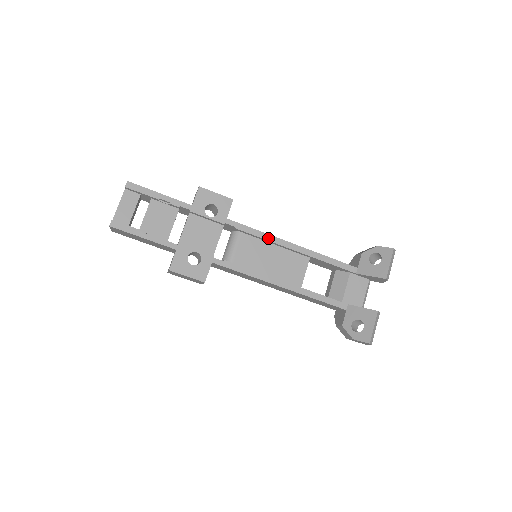
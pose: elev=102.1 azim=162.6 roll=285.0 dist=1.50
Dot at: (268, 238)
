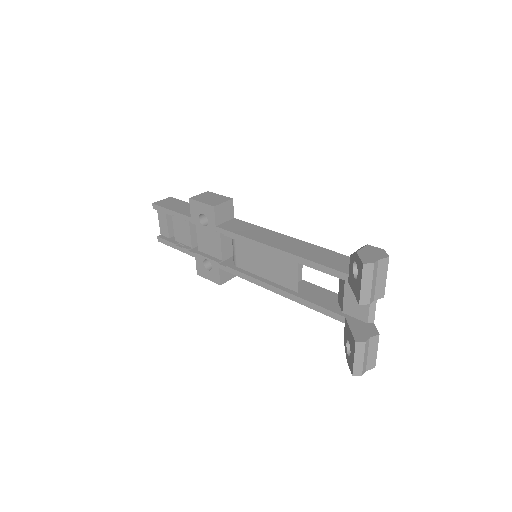
Dot at: (251, 243)
